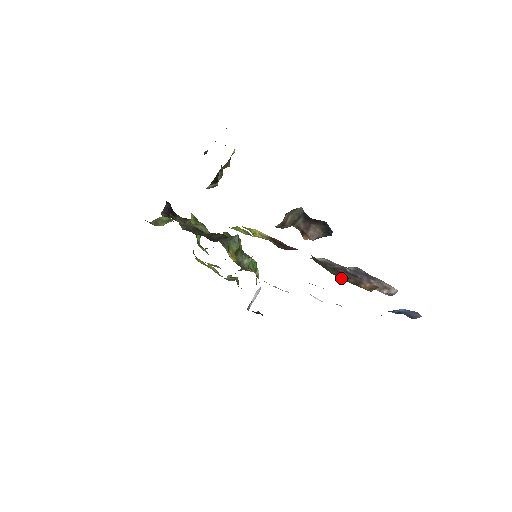
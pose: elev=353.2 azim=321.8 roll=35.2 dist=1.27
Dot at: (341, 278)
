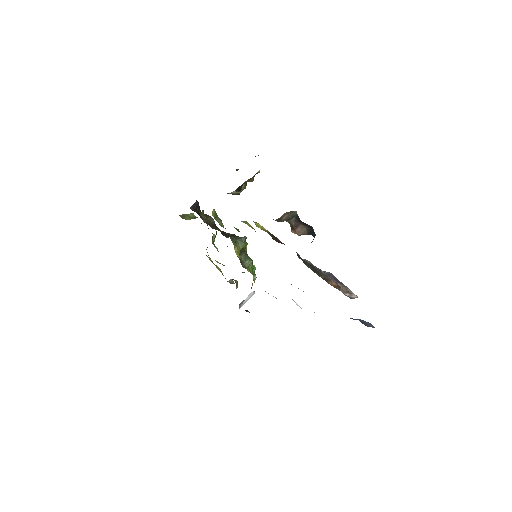
Dot at: (314, 272)
